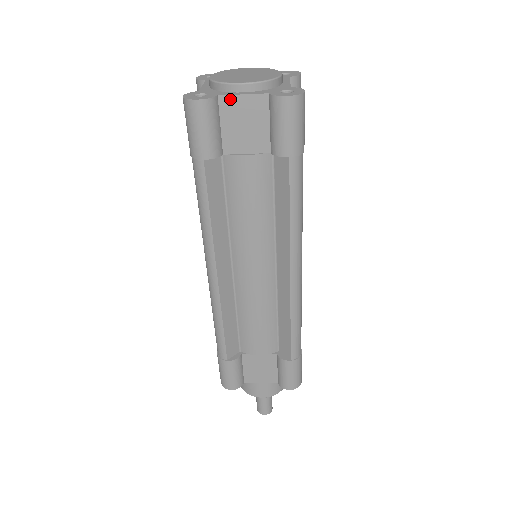
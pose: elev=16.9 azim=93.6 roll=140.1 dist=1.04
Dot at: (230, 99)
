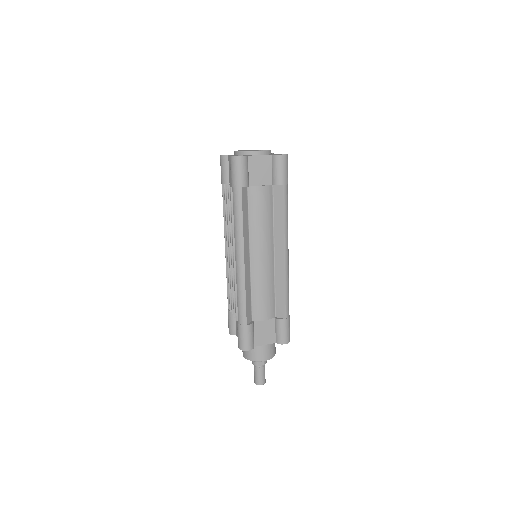
Dot at: (254, 157)
